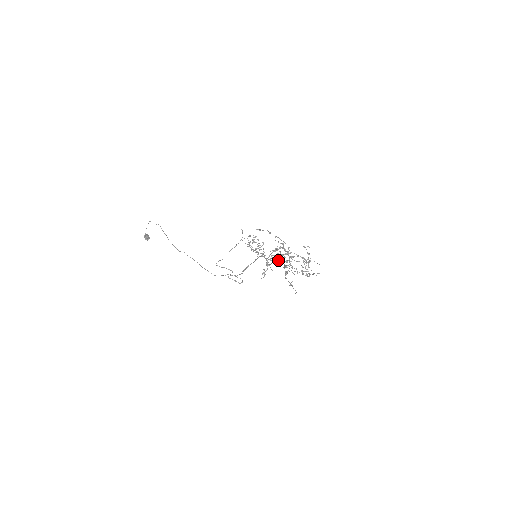
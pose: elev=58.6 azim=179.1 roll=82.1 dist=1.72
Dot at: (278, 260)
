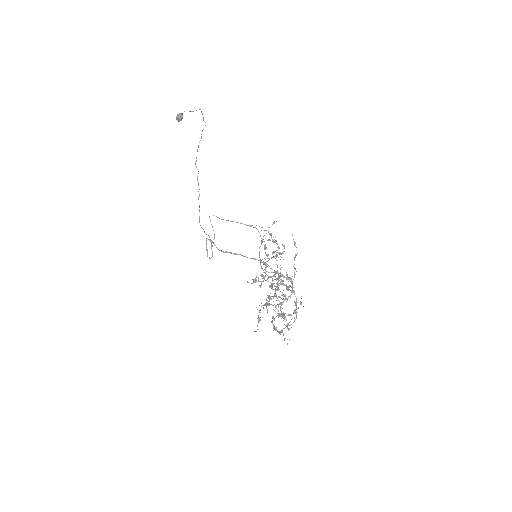
Dot at: occluded
